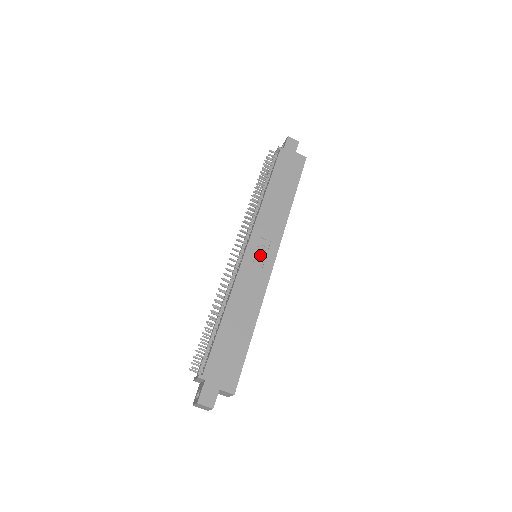
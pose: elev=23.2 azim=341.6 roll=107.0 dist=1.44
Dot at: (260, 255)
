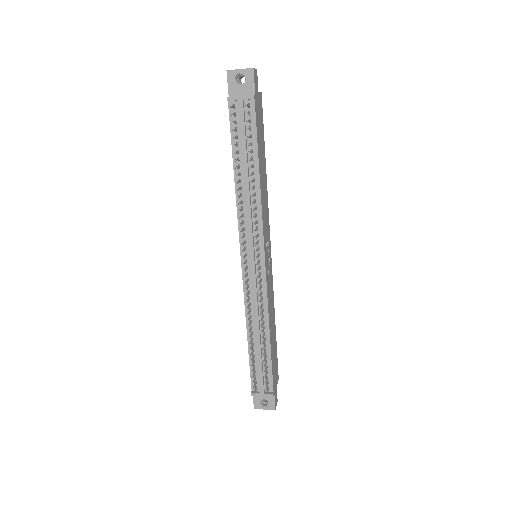
Dot at: (268, 258)
